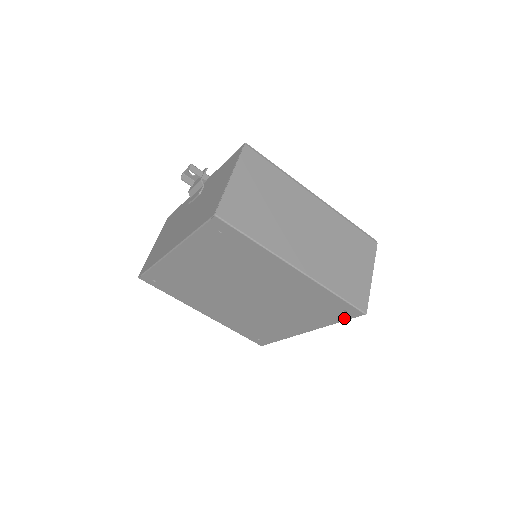
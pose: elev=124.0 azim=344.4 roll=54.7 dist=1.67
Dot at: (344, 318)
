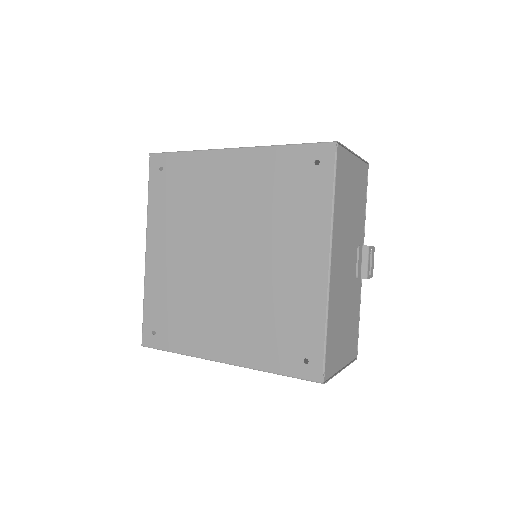
Dot at: (329, 177)
